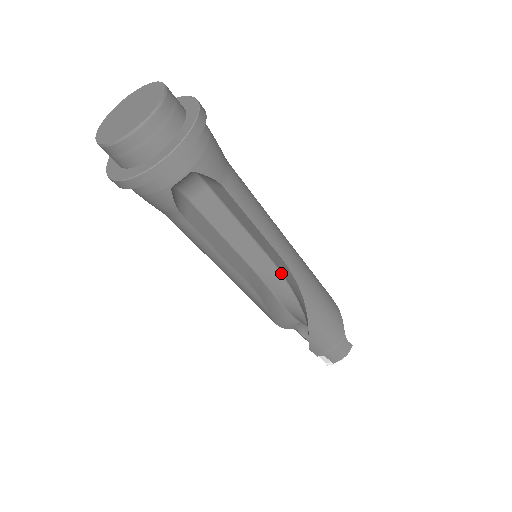
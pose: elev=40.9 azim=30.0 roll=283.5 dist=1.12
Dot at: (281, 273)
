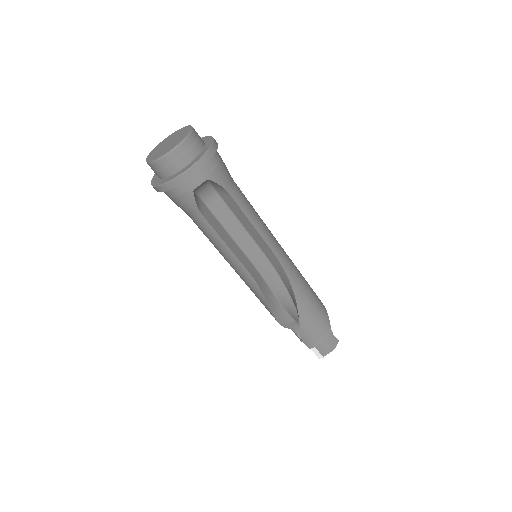
Dot at: (275, 270)
